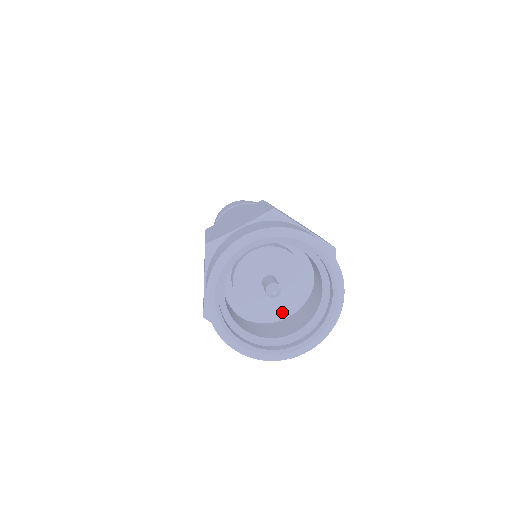
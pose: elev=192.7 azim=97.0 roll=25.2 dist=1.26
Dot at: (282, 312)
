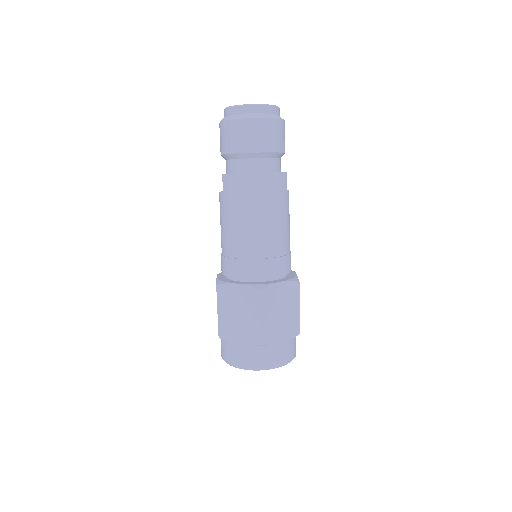
Dot at: occluded
